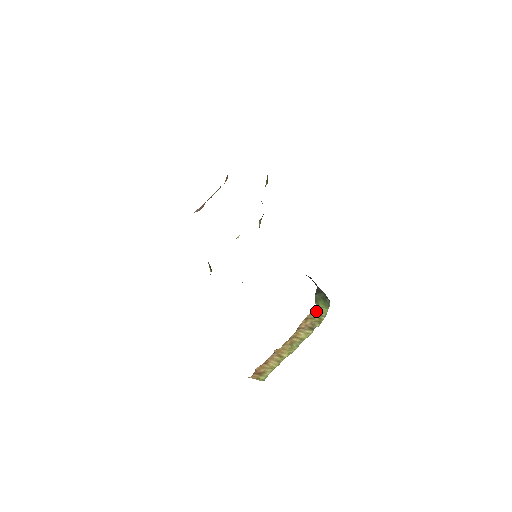
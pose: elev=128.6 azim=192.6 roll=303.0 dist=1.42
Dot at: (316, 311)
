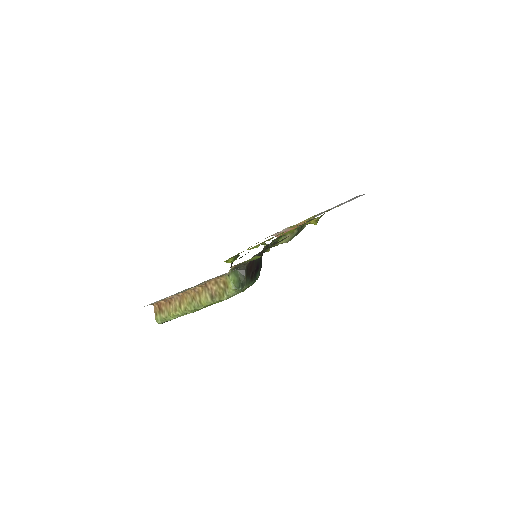
Dot at: (226, 281)
